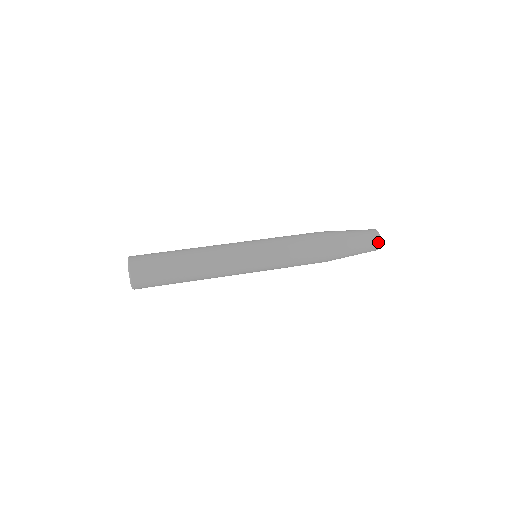
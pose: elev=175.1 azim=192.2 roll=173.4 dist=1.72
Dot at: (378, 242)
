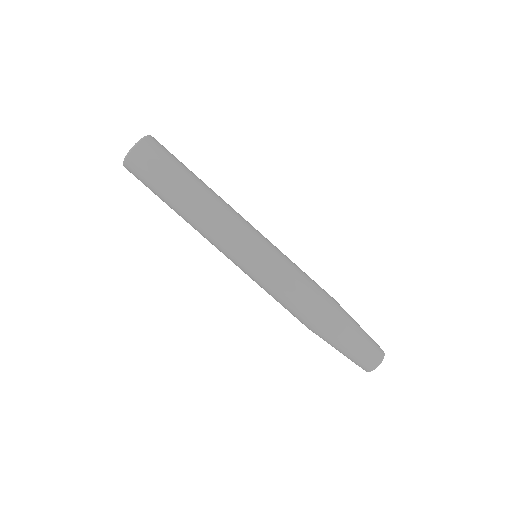
Dot at: (376, 363)
